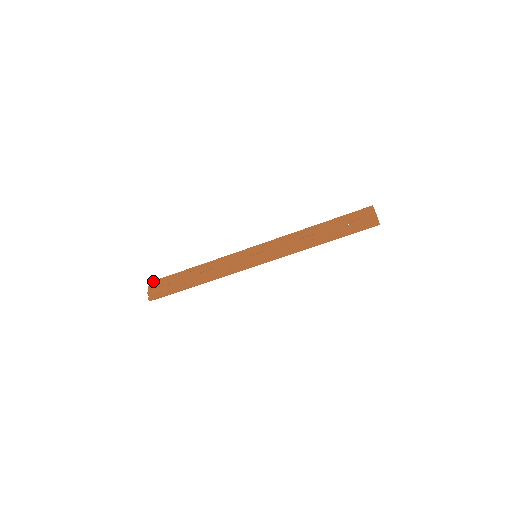
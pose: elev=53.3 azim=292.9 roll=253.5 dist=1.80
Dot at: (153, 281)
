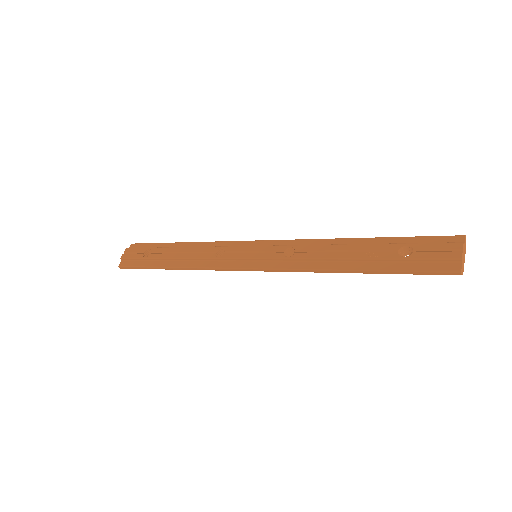
Dot at: (135, 243)
